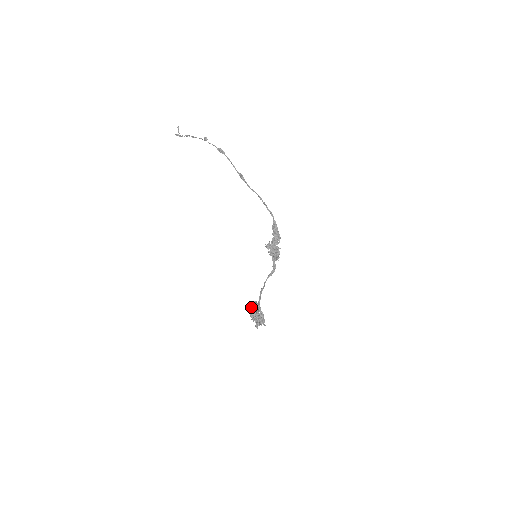
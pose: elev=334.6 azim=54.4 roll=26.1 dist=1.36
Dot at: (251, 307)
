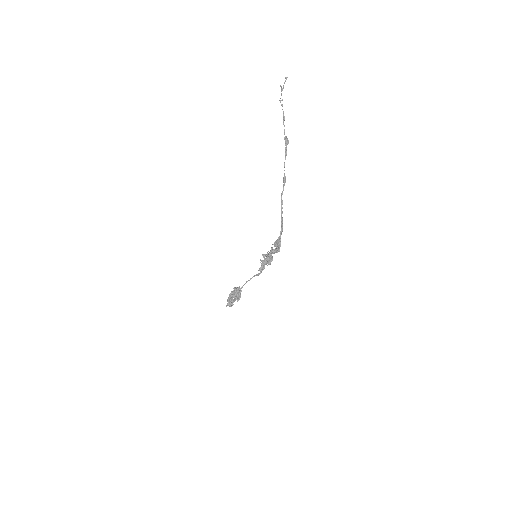
Dot at: occluded
